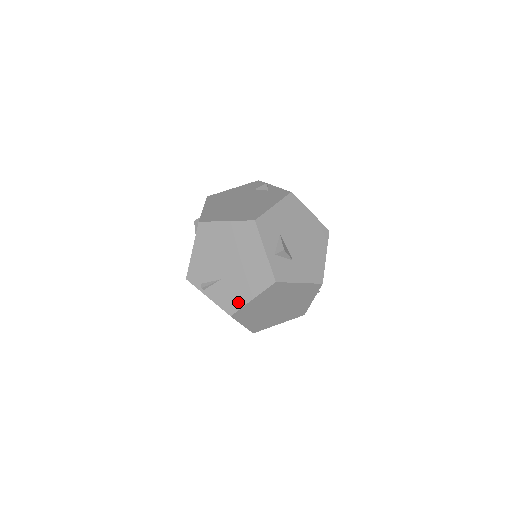
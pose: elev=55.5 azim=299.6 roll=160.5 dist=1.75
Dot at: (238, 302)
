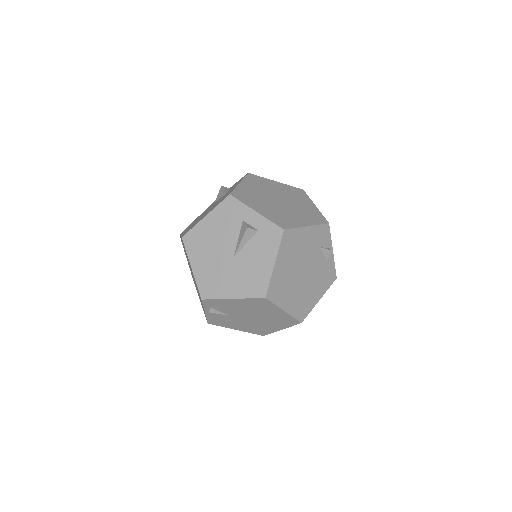
Dot at: (224, 325)
